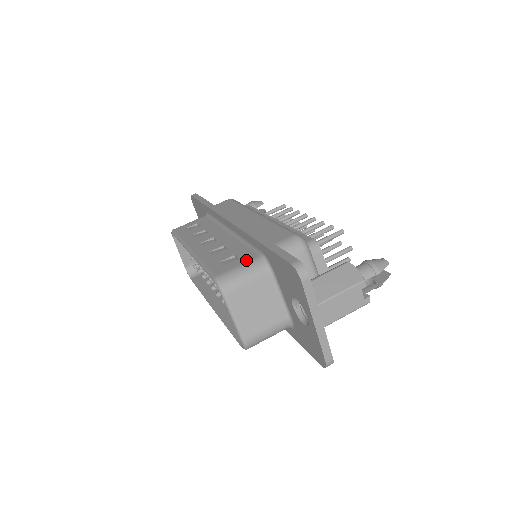
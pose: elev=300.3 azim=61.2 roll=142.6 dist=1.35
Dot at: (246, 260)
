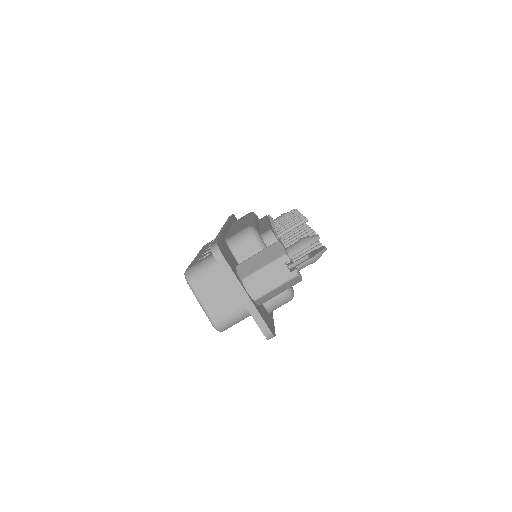
Dot at: (211, 254)
